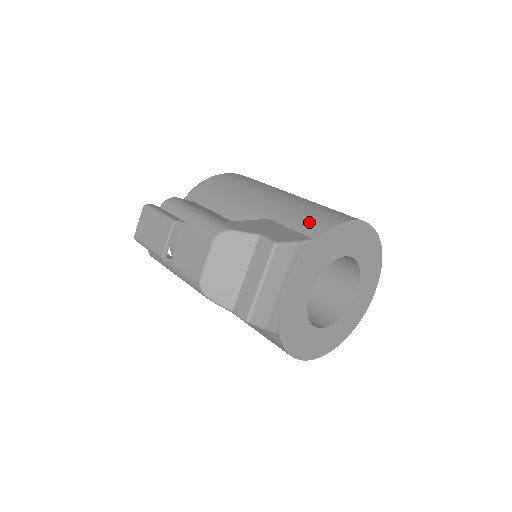
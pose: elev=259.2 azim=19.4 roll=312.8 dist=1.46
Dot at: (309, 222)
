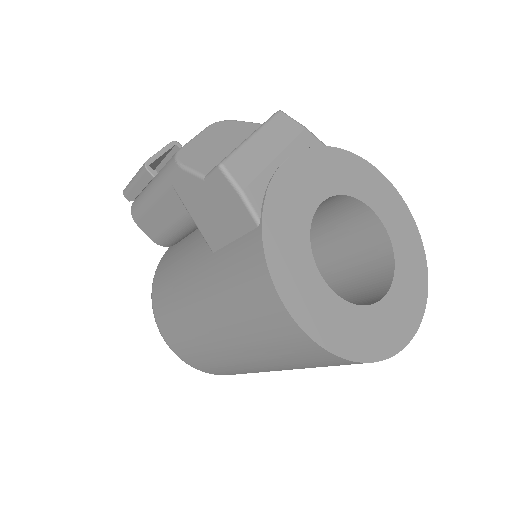
Dot at: occluded
